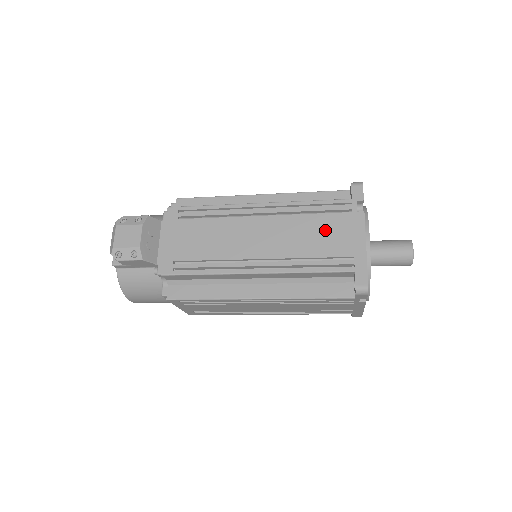
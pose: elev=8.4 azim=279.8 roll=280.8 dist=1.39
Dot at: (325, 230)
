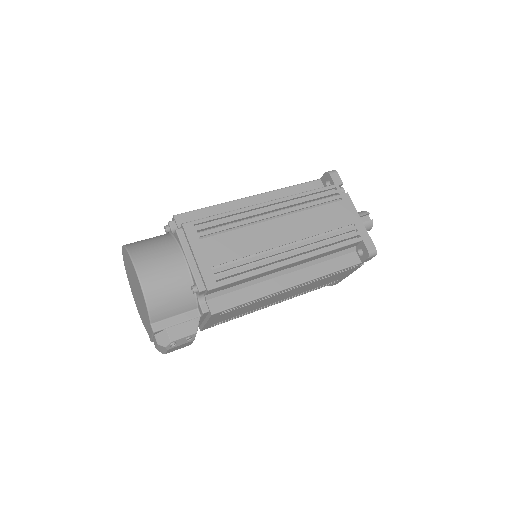
Dot at: occluded
